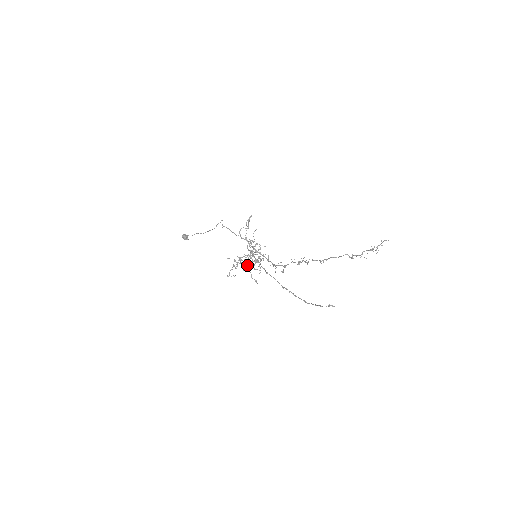
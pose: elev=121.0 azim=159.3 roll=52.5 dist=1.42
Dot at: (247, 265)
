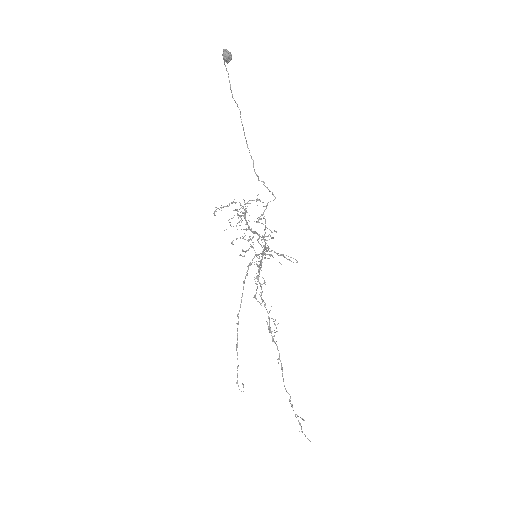
Dot at: (245, 217)
